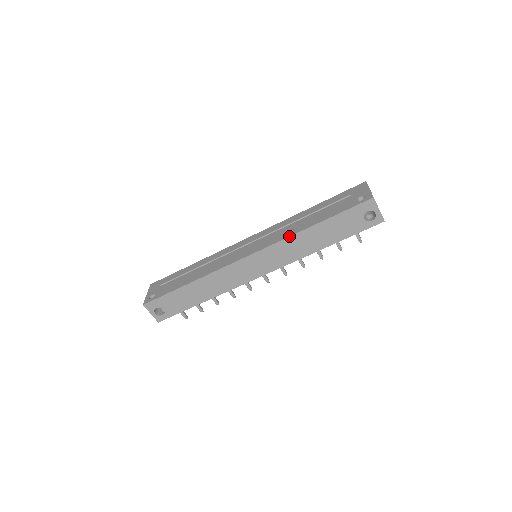
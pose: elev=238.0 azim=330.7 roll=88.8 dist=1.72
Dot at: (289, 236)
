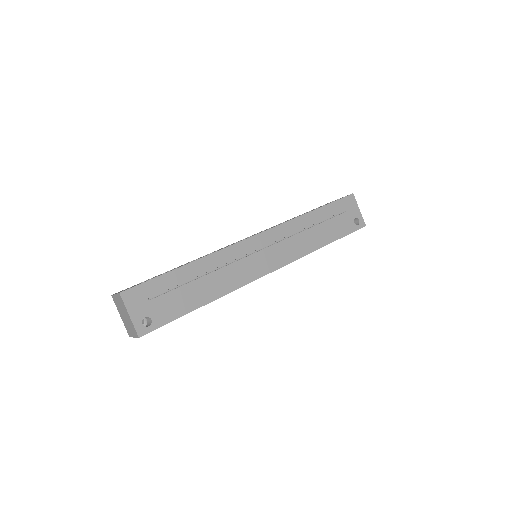
Dot at: occluded
